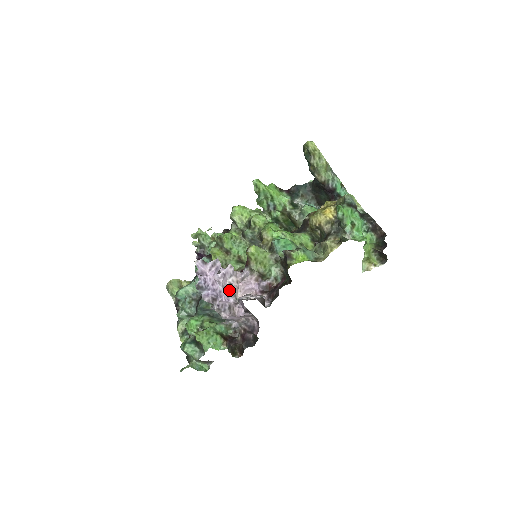
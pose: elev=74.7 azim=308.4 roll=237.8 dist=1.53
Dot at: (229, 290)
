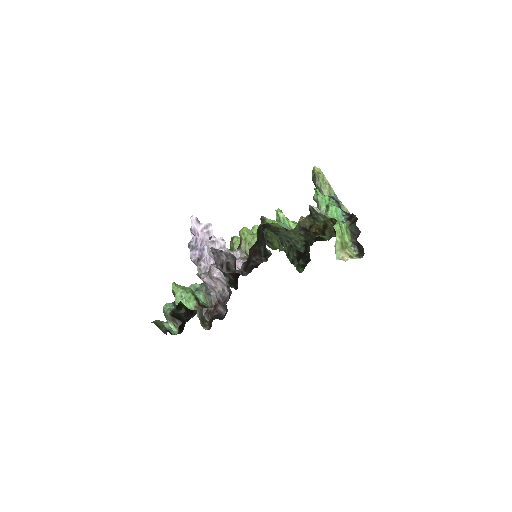
Dot at: occluded
